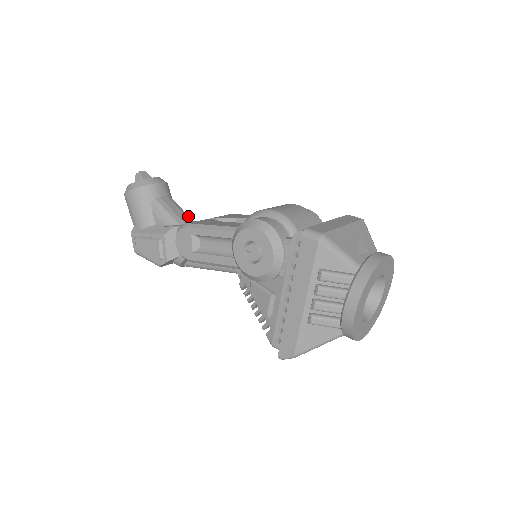
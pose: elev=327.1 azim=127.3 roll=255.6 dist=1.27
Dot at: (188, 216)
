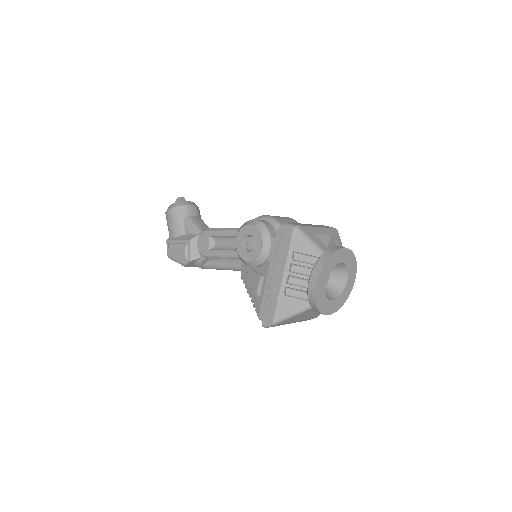
Dot at: occluded
